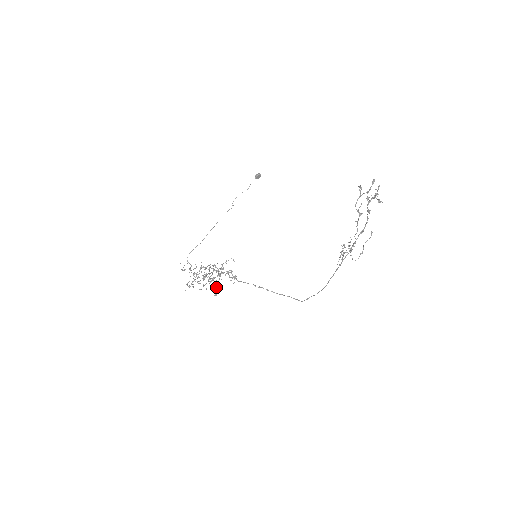
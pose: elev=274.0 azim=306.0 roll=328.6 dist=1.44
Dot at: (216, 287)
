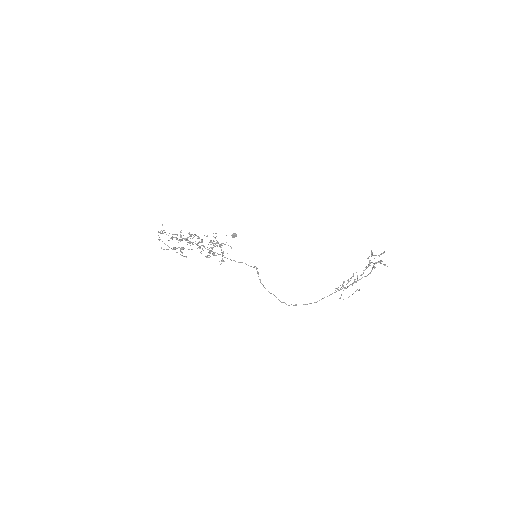
Dot at: occluded
